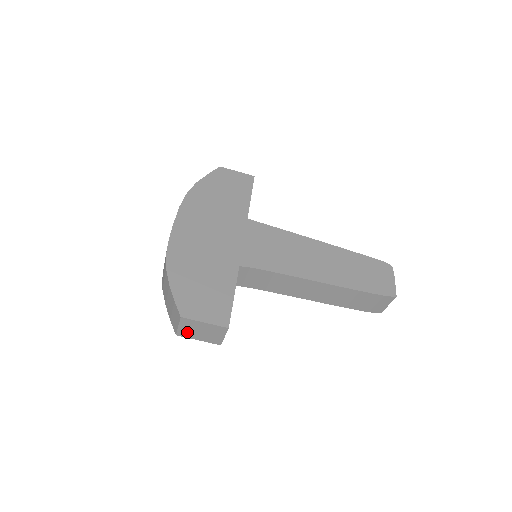
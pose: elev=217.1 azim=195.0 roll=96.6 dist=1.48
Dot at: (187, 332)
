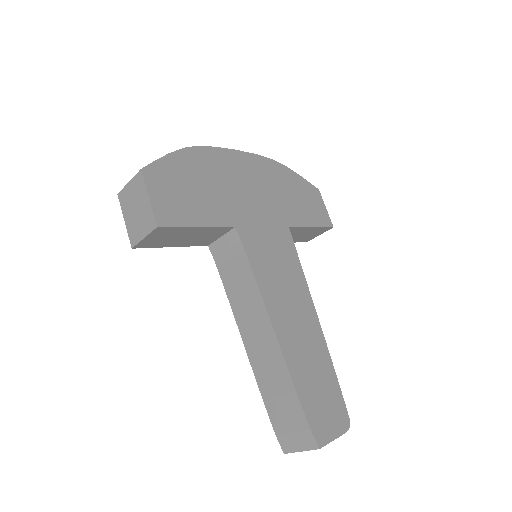
Dot at: (127, 198)
